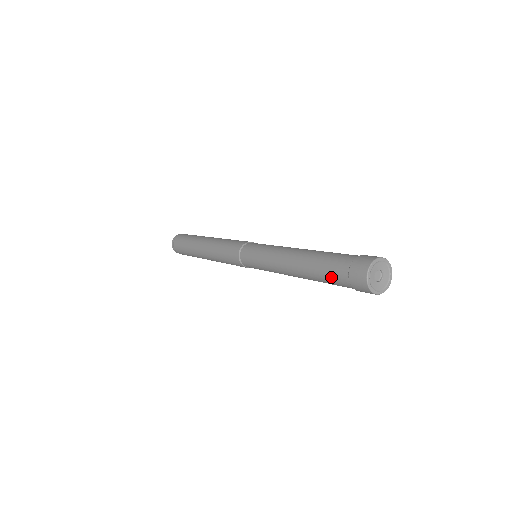
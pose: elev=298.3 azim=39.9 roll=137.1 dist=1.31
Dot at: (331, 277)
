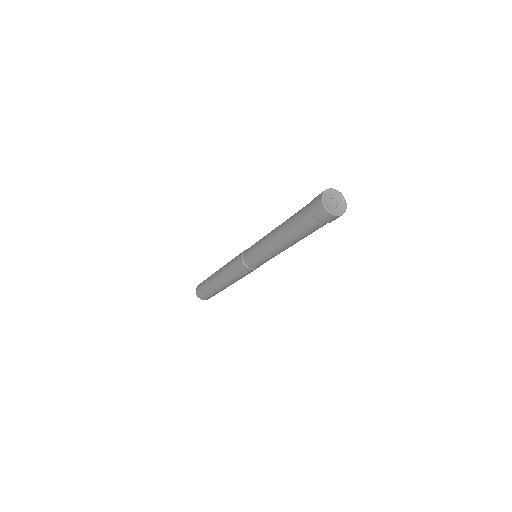
Dot at: (300, 217)
